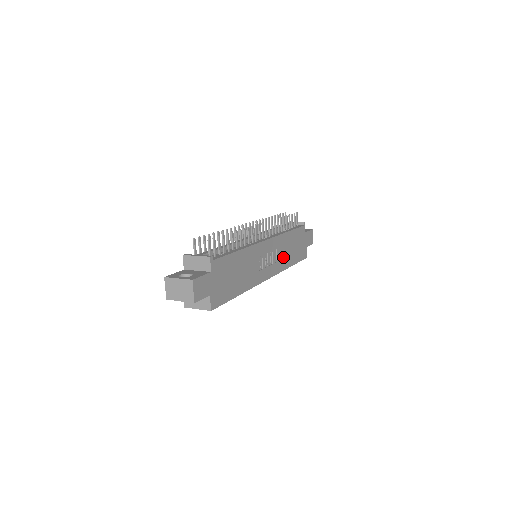
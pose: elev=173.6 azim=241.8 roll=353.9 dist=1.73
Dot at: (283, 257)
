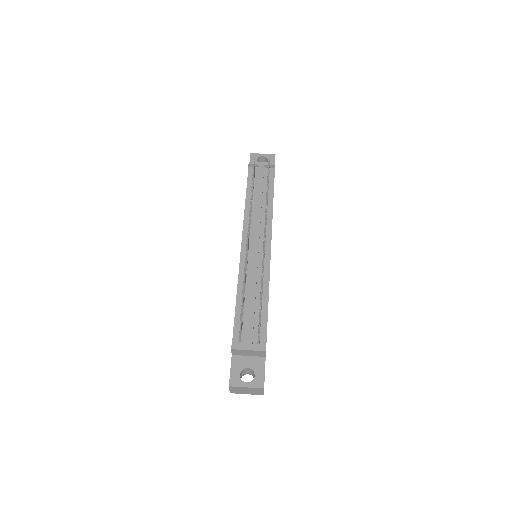
Dot at: occluded
